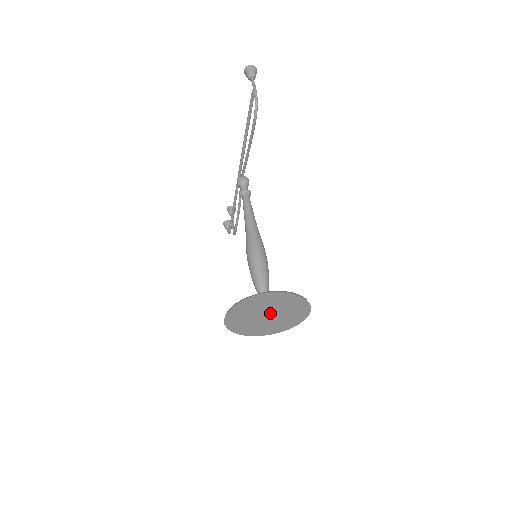
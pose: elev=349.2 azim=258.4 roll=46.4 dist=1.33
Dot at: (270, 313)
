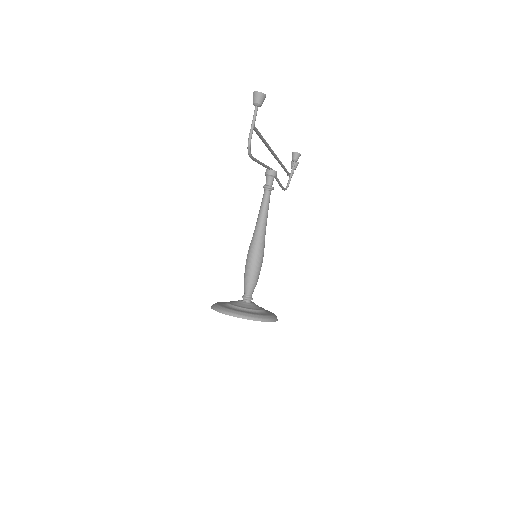
Dot at: occluded
